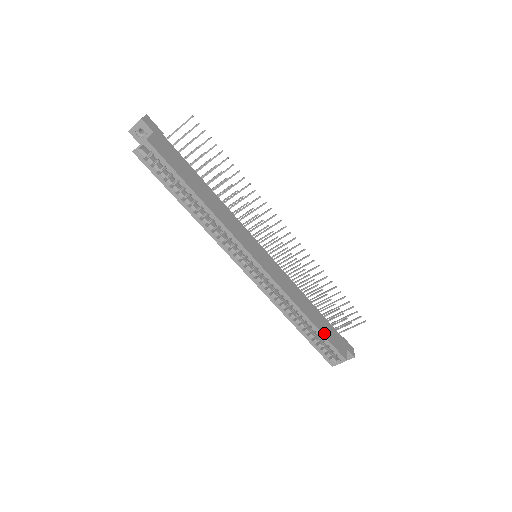
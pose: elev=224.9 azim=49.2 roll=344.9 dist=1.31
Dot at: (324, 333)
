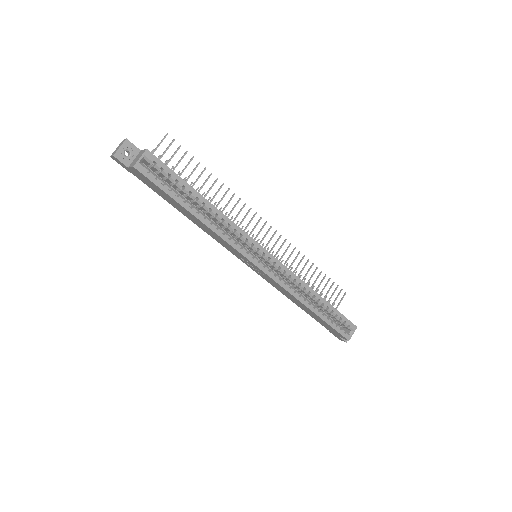
Dot at: (333, 308)
